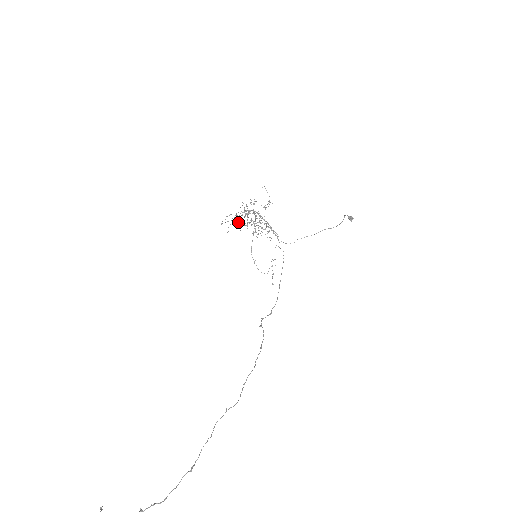
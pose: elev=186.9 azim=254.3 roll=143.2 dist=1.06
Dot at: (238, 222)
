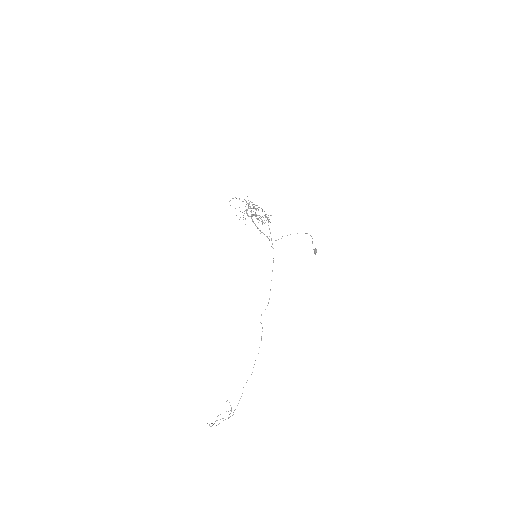
Dot at: occluded
